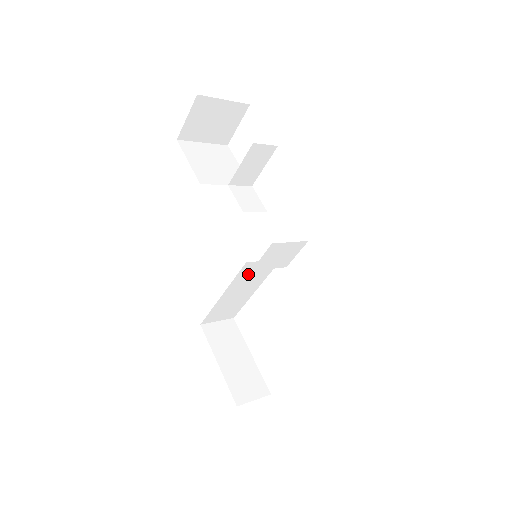
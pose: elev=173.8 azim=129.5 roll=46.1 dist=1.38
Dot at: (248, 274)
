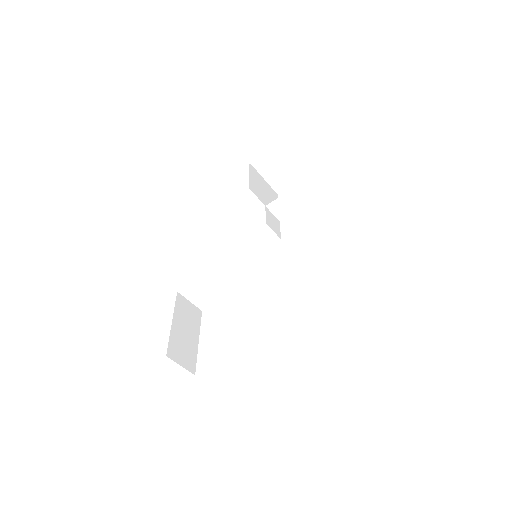
Dot at: (242, 265)
